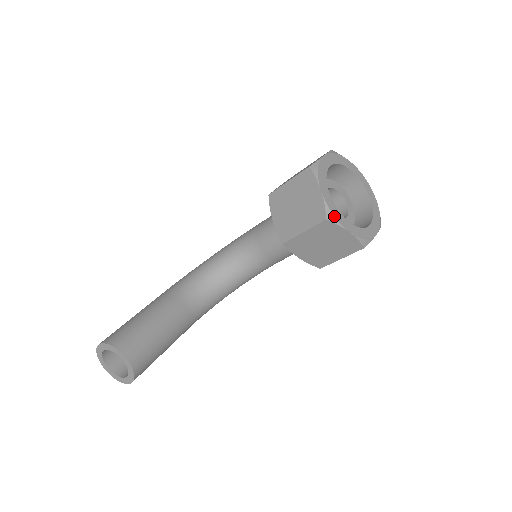
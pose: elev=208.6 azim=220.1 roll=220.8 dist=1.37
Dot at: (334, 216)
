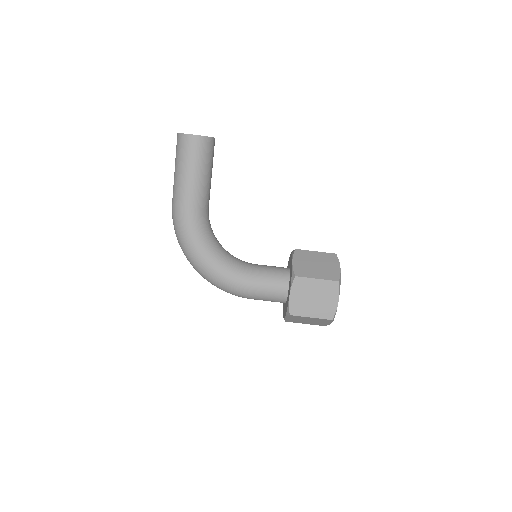
Dot at: occluded
